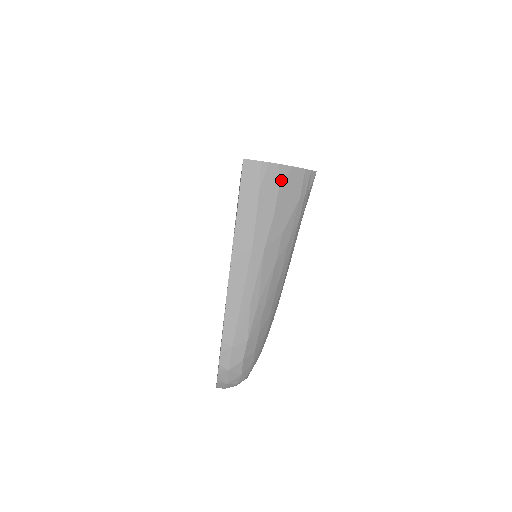
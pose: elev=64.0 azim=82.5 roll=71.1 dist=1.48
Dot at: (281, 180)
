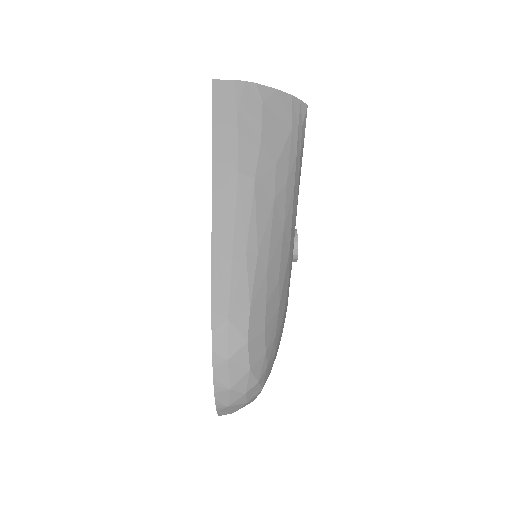
Dot at: (263, 101)
